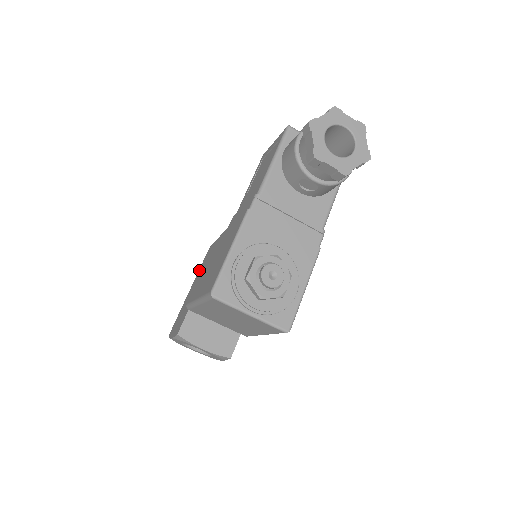
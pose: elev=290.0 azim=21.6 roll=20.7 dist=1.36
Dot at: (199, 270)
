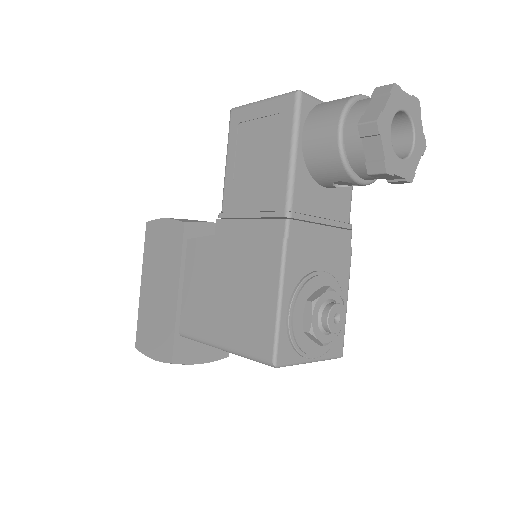
Dot at: (146, 257)
